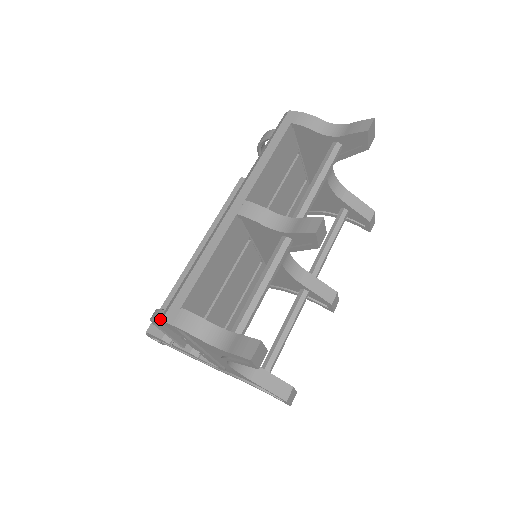
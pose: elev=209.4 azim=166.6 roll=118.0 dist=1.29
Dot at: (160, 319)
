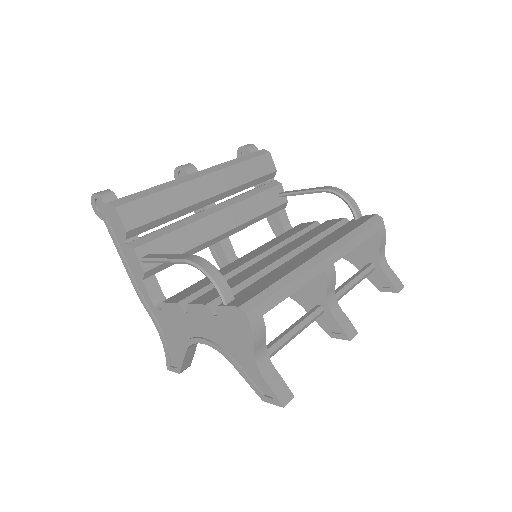
Dot at: (243, 308)
